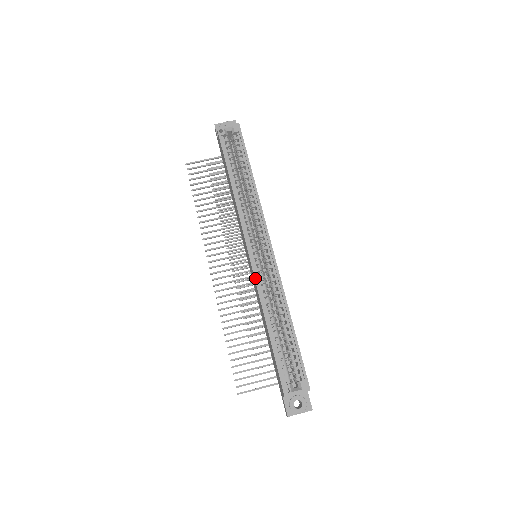
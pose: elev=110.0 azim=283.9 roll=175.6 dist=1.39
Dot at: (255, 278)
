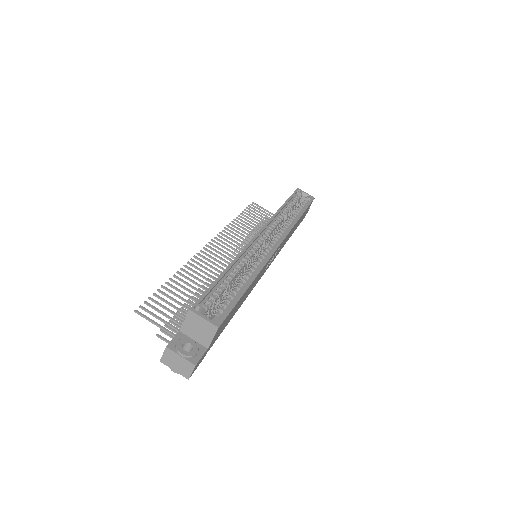
Dot at: (248, 244)
